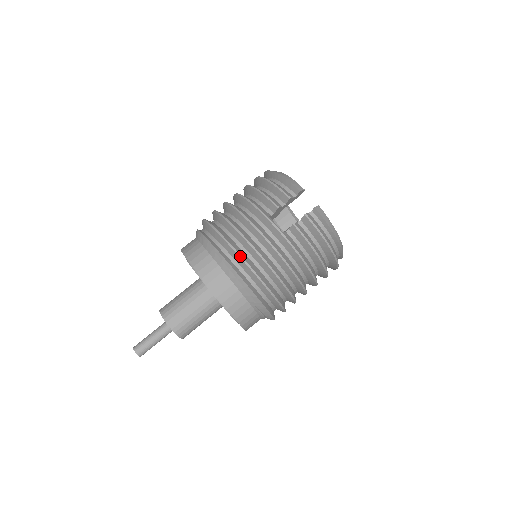
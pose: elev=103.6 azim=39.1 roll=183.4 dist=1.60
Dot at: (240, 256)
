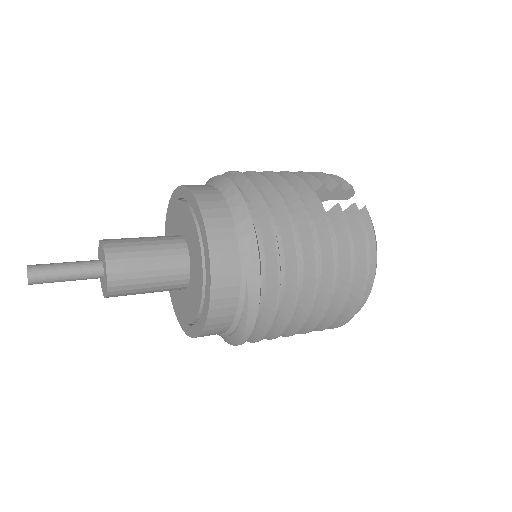
Dot at: (262, 196)
